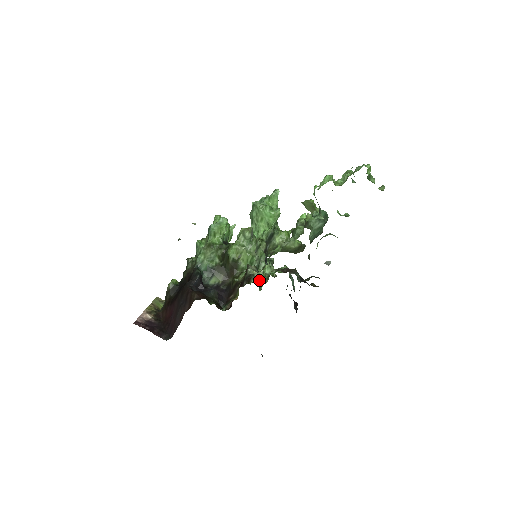
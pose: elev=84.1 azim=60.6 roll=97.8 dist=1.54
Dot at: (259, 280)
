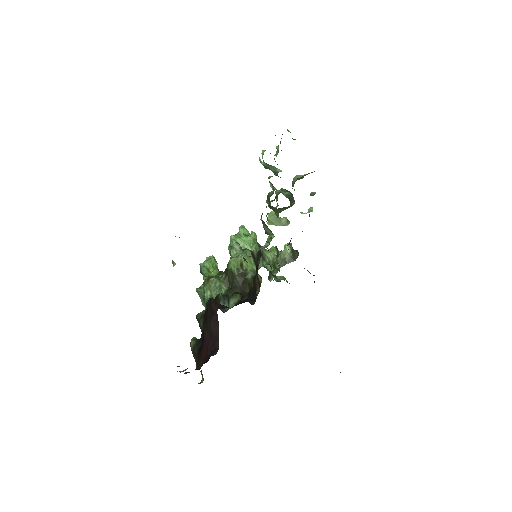
Dot at: occluded
